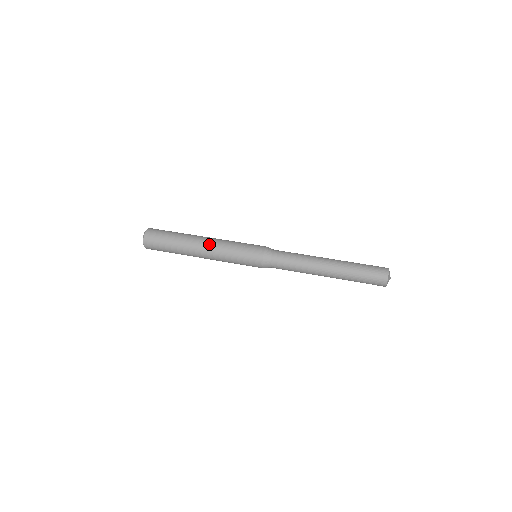
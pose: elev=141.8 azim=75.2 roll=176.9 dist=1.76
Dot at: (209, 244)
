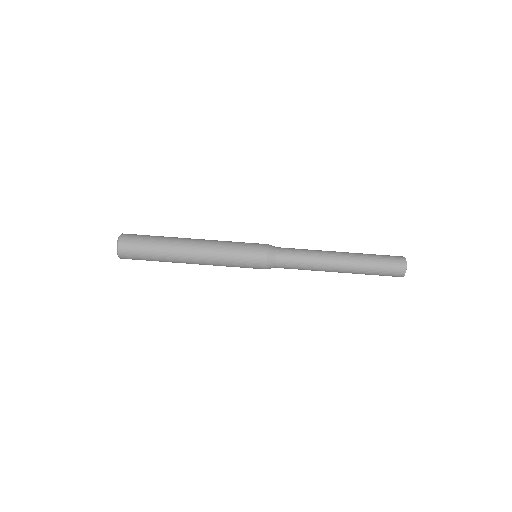
Dot at: (201, 246)
